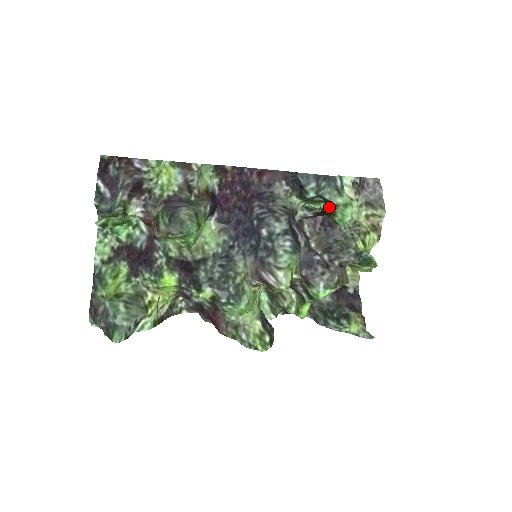
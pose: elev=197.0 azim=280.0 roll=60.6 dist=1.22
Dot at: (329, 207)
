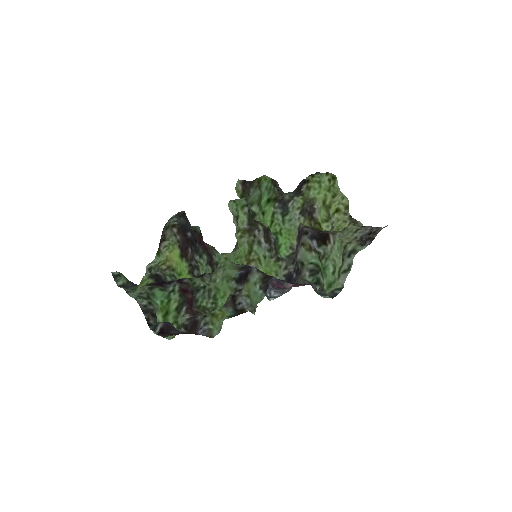
Dot at: (323, 276)
